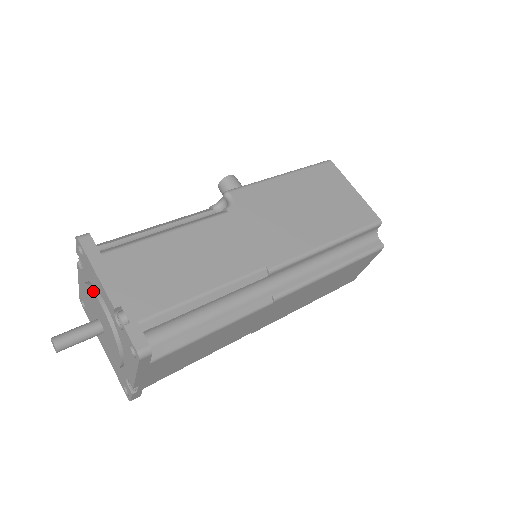
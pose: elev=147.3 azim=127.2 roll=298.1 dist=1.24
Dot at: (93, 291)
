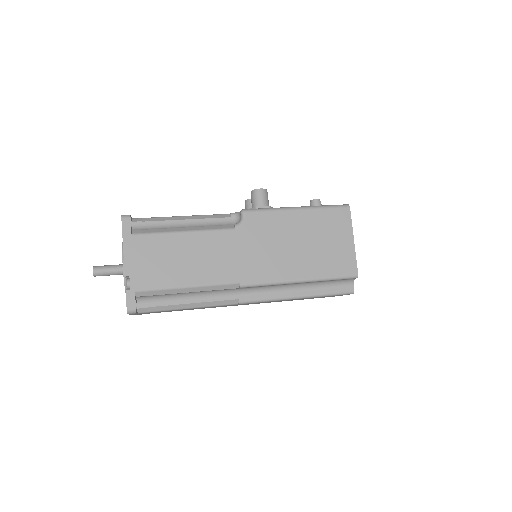
Dot at: (122, 253)
